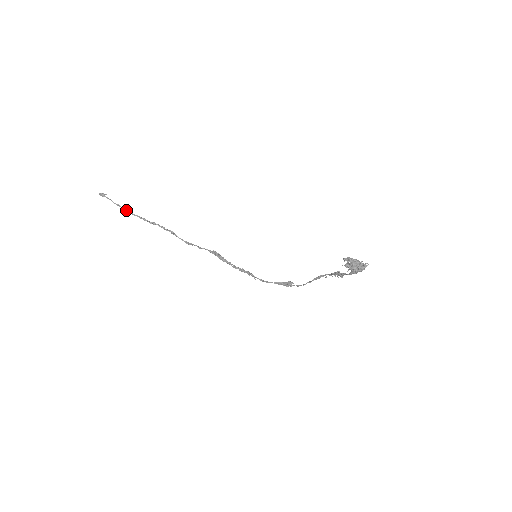
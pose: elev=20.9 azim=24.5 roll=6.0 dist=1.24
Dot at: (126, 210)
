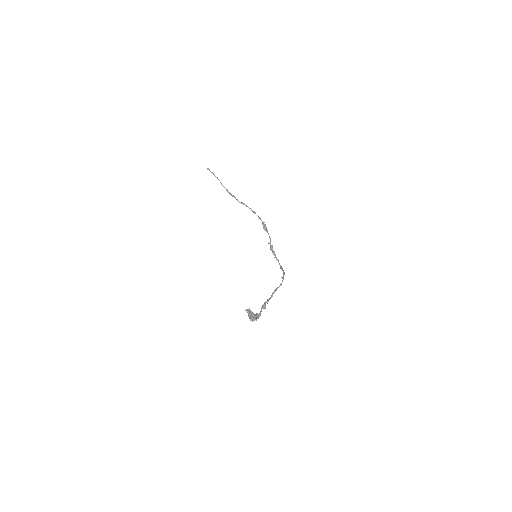
Dot at: occluded
